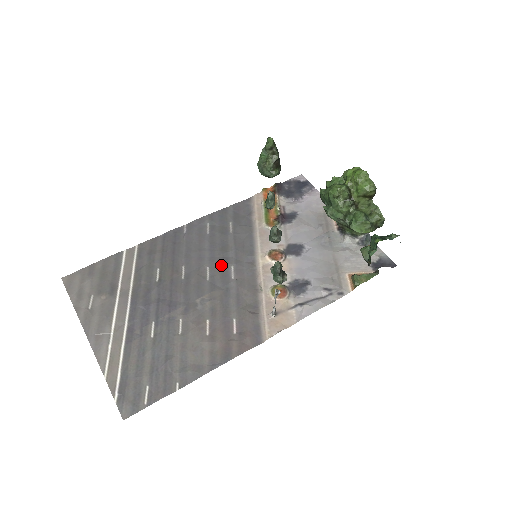
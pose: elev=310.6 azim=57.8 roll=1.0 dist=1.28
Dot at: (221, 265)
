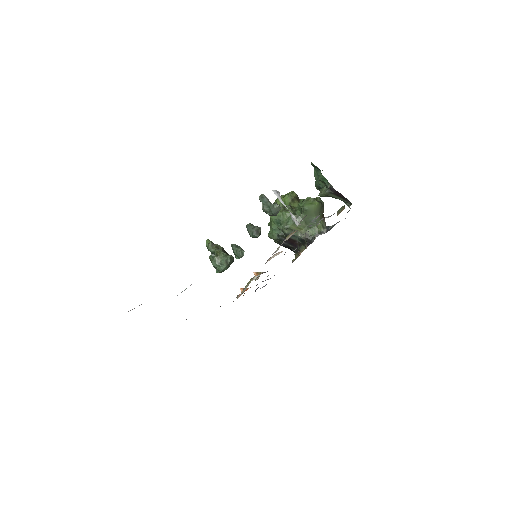
Dot at: occluded
